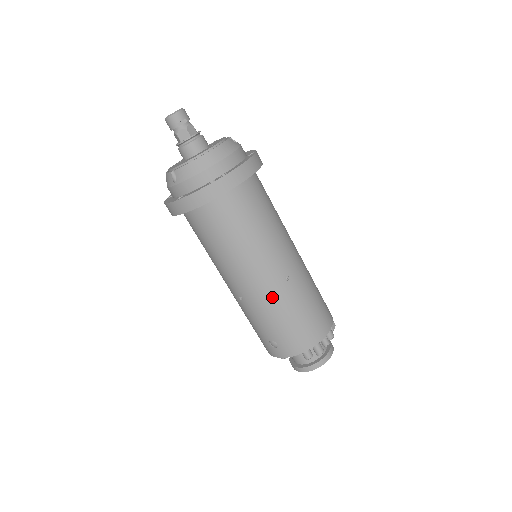
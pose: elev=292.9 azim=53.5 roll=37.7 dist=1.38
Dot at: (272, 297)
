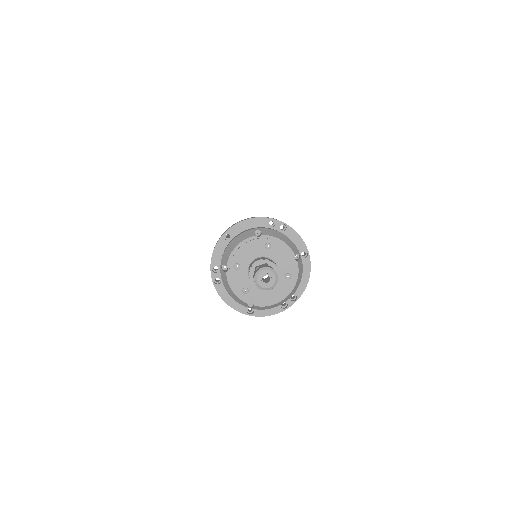
Dot at: occluded
